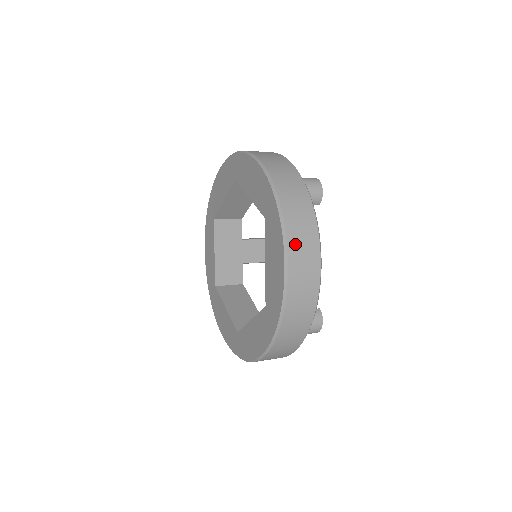
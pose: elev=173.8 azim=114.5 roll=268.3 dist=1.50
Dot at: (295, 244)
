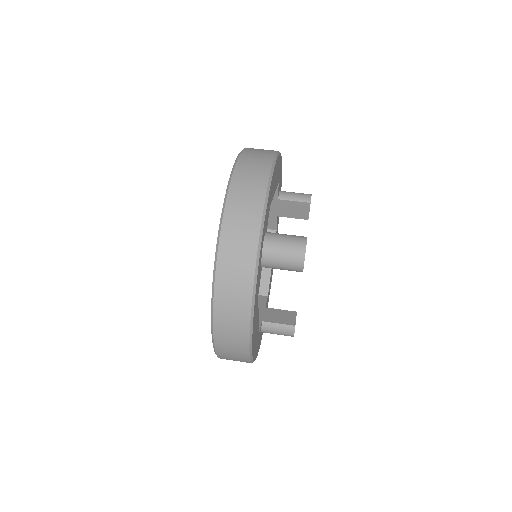
Dot at: (222, 341)
